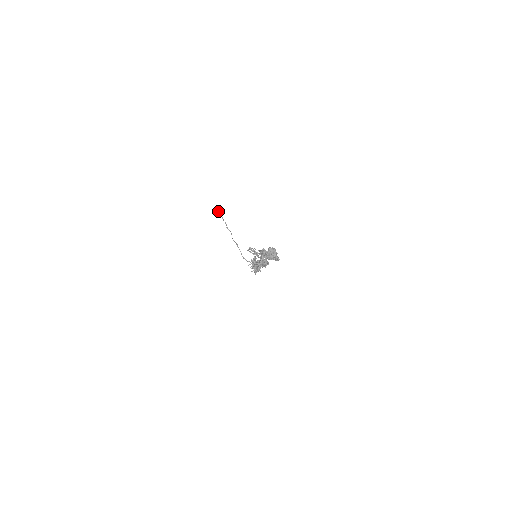
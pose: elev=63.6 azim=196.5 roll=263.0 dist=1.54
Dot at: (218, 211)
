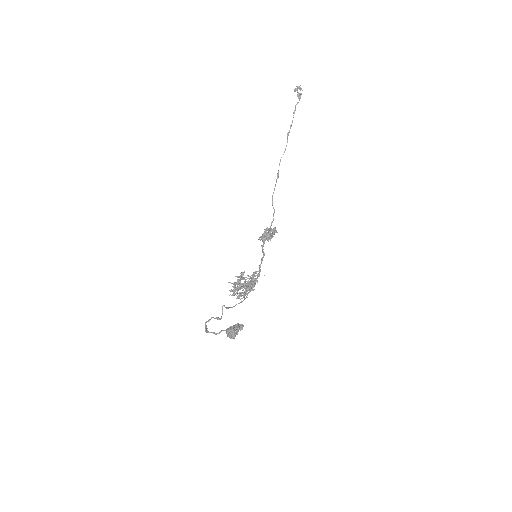
Dot at: (297, 95)
